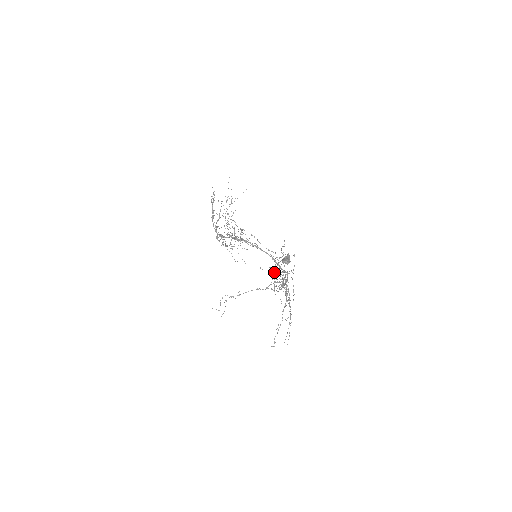
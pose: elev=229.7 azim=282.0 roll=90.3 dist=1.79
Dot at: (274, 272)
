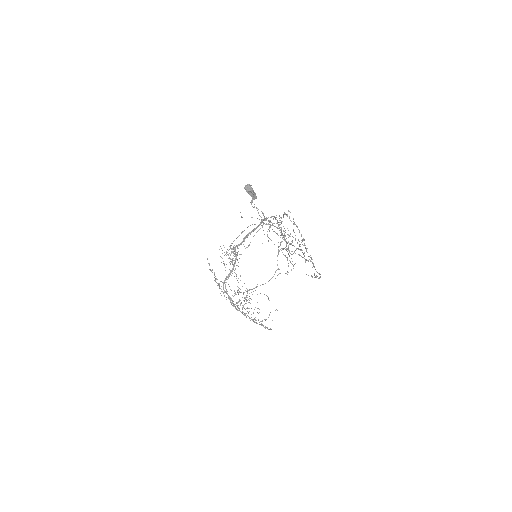
Dot at: occluded
